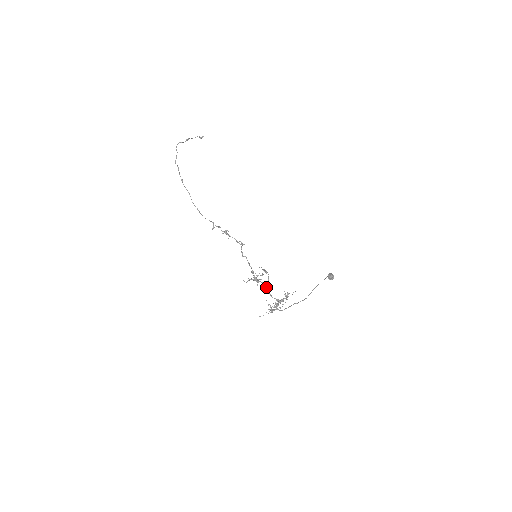
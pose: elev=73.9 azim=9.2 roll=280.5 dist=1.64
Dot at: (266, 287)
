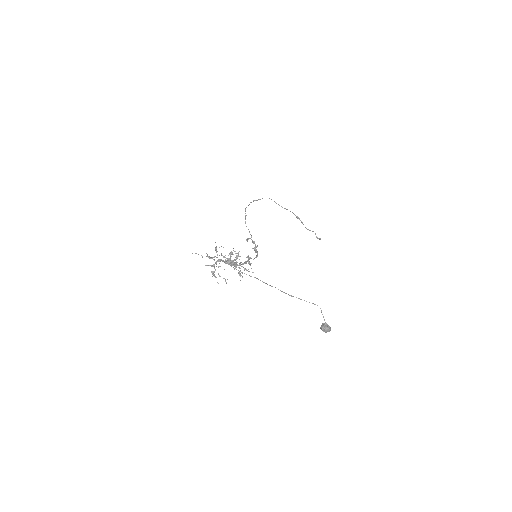
Dot at: (233, 265)
